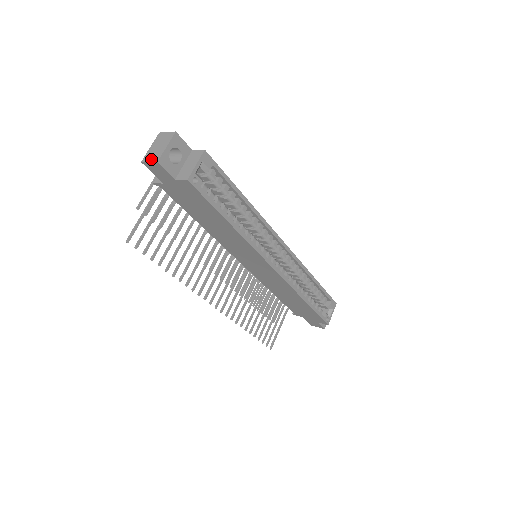
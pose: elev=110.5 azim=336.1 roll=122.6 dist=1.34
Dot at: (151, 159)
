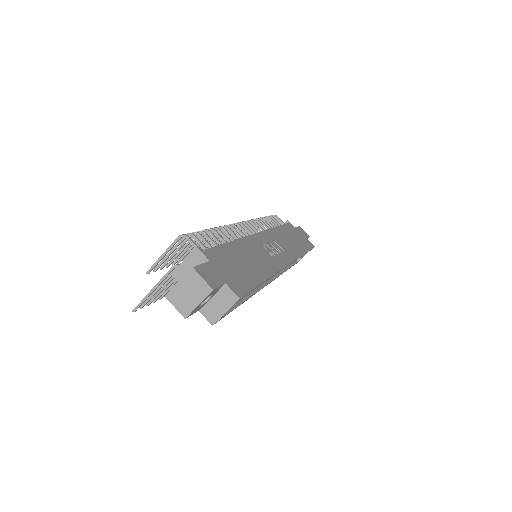
Dot at: (178, 307)
